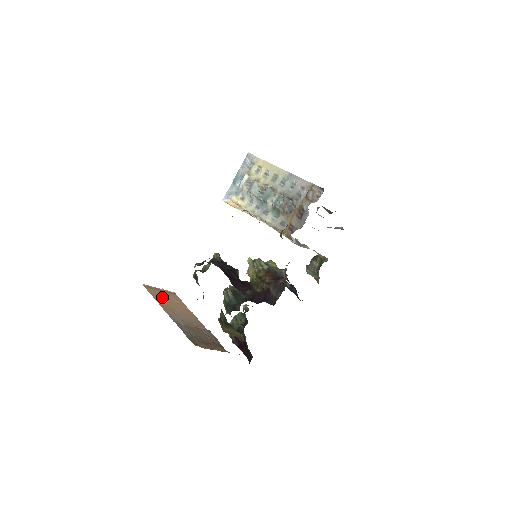
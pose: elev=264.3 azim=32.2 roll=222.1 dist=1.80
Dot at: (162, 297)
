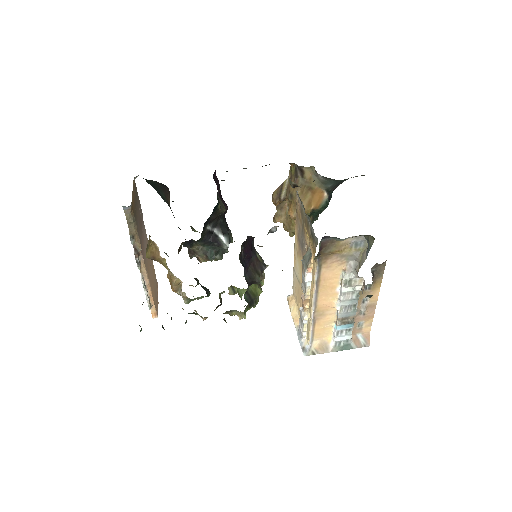
Dot at: occluded
